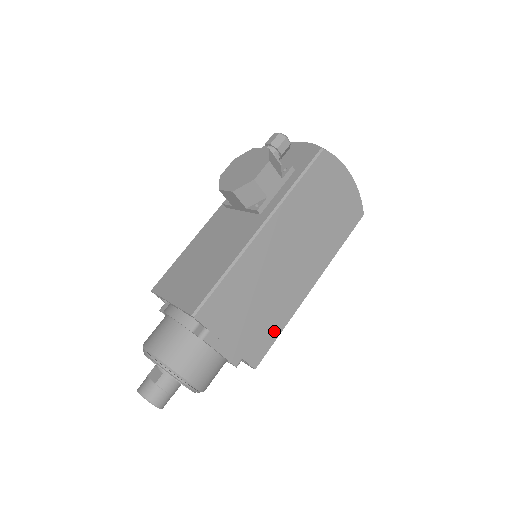
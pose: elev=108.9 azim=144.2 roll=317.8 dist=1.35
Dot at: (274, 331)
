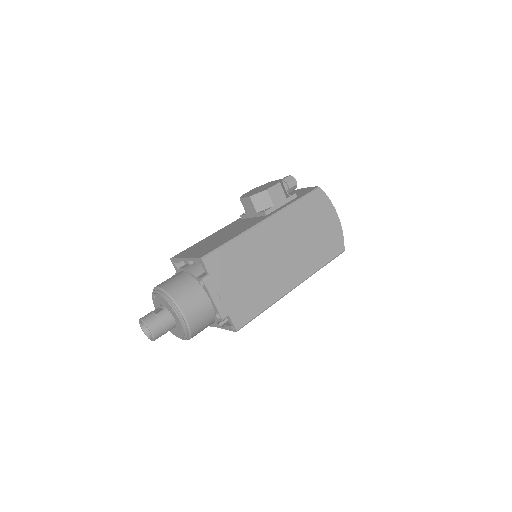
Dot at: (258, 306)
